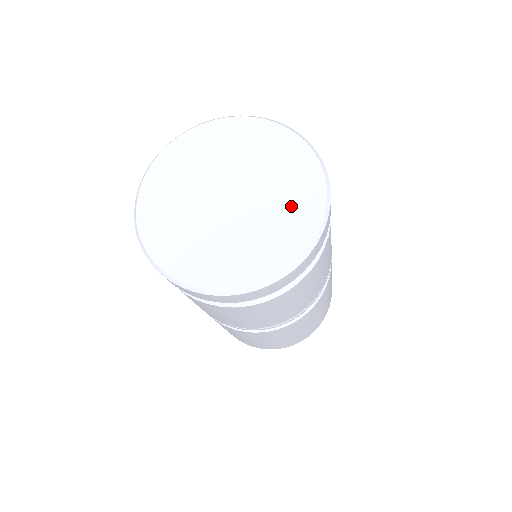
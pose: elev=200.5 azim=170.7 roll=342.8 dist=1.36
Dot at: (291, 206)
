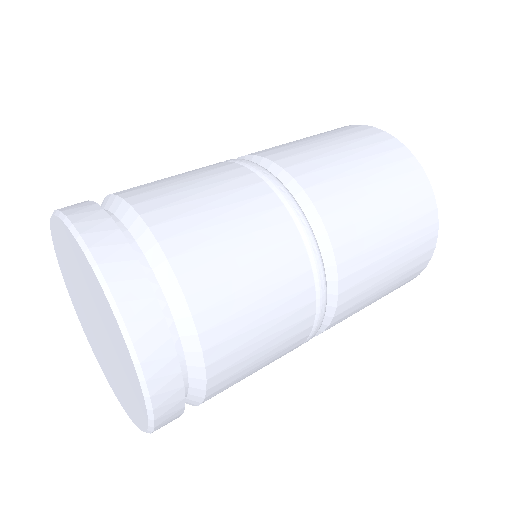
Dot at: (128, 387)
